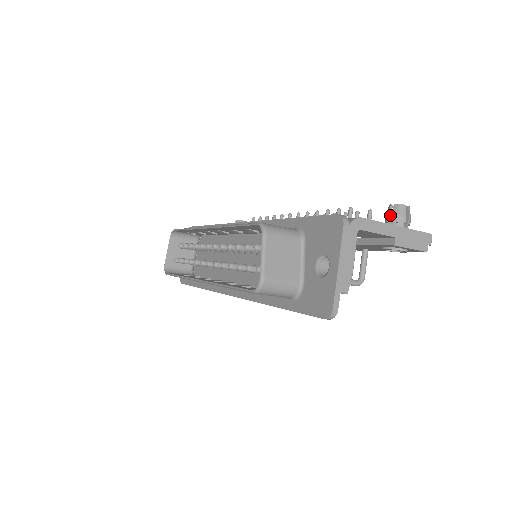
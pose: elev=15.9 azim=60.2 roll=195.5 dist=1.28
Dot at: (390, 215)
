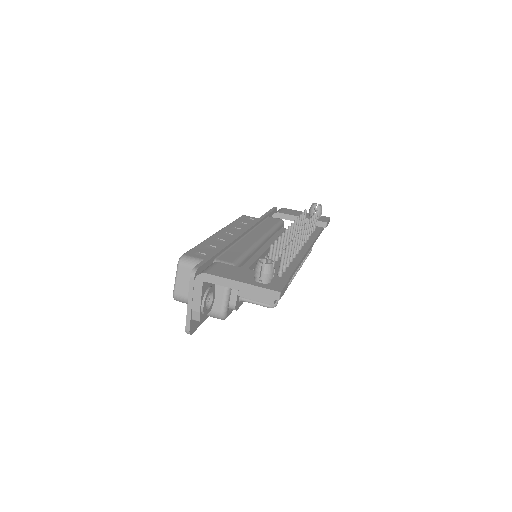
Dot at: occluded
